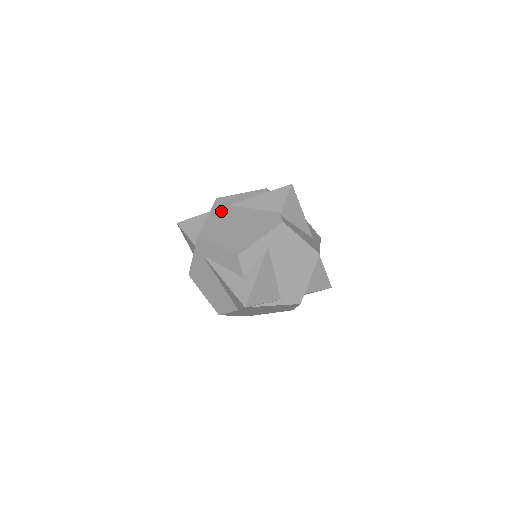
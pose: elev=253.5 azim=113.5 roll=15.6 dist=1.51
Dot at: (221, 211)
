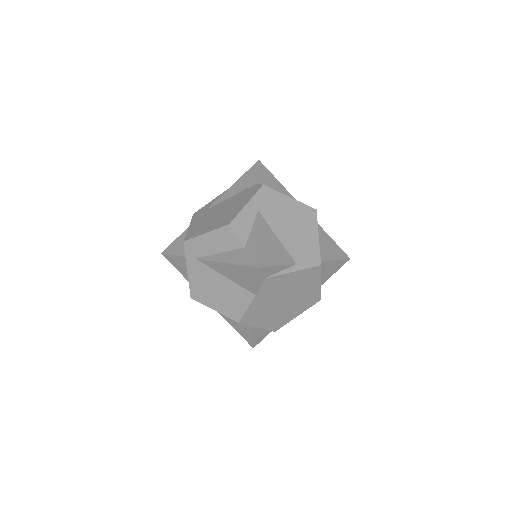
Dot at: (201, 216)
